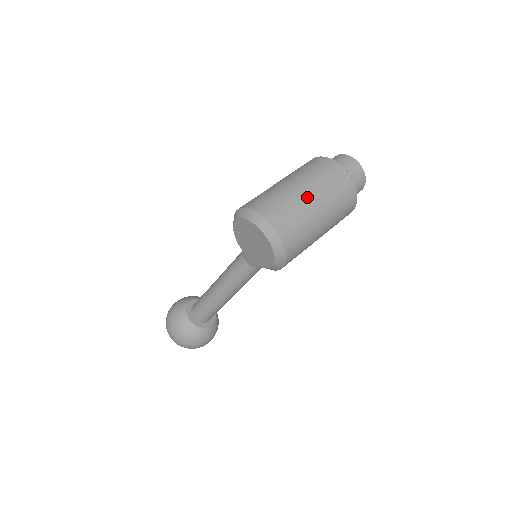
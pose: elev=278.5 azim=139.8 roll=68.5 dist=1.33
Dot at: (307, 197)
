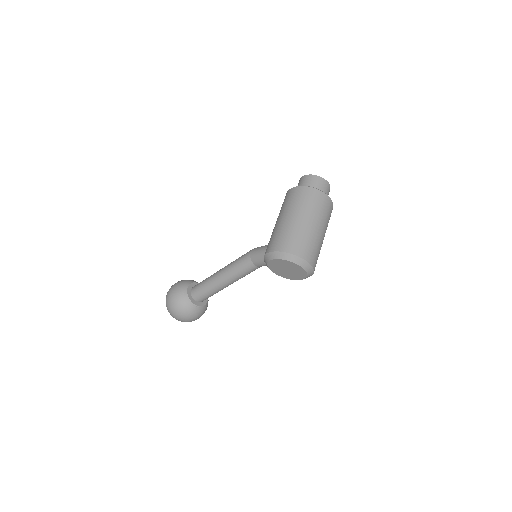
Dot at: (317, 230)
